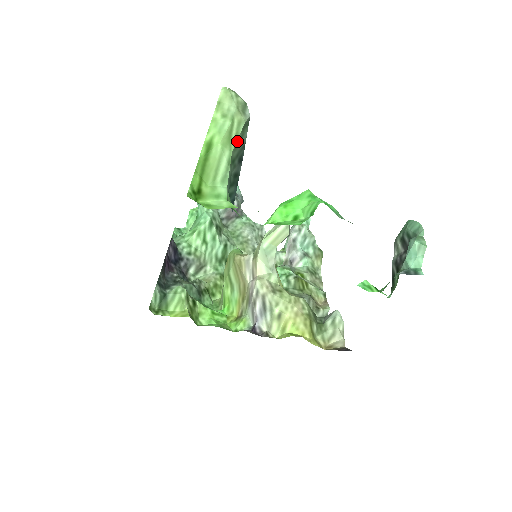
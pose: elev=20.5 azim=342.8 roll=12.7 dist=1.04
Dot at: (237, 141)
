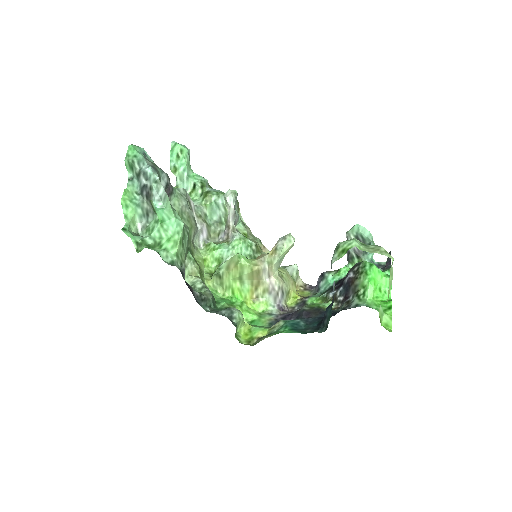
Dot at: occluded
